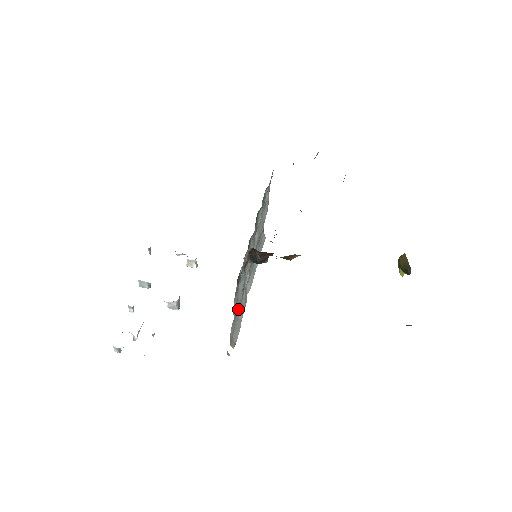
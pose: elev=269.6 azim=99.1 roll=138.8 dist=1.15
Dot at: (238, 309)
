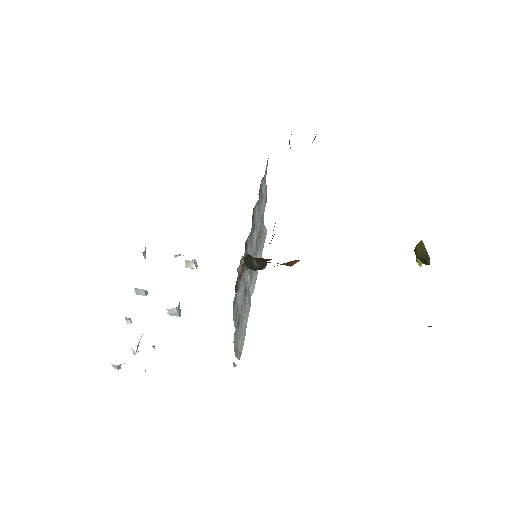
Dot at: (241, 316)
